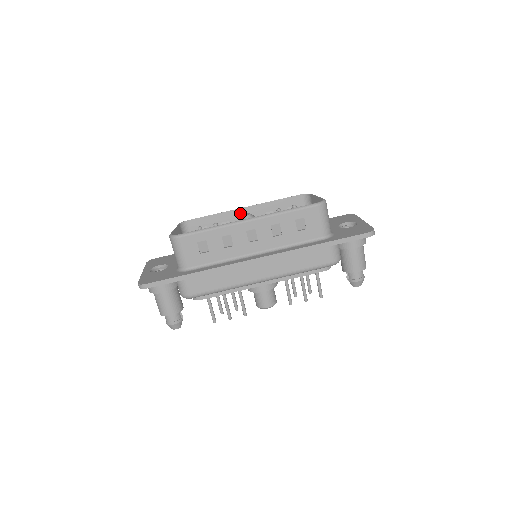
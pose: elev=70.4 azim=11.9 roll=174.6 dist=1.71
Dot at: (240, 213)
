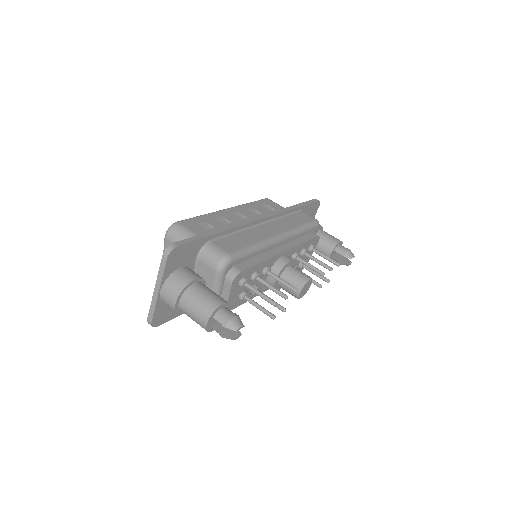
Dot at: occluded
